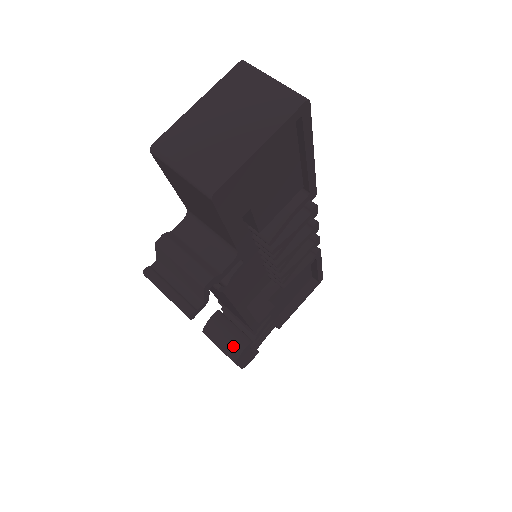
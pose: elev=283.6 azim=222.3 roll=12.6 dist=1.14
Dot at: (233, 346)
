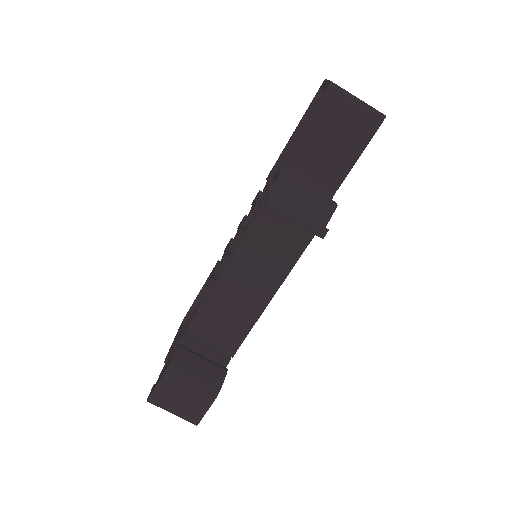
Dot at: (213, 374)
